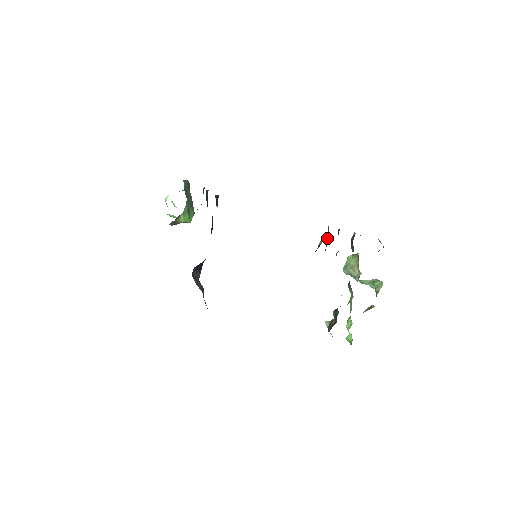
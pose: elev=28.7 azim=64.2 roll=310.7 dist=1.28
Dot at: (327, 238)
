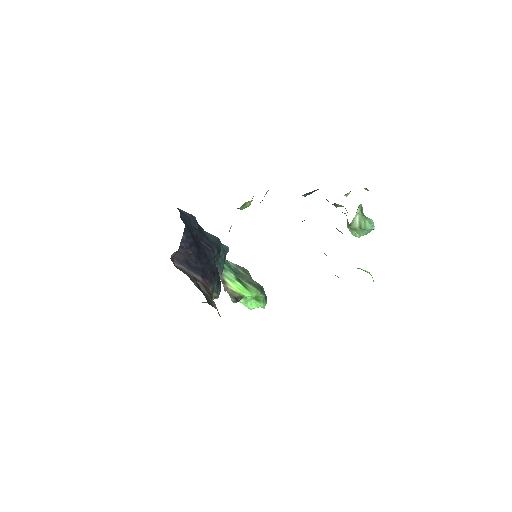
Dot at: occluded
